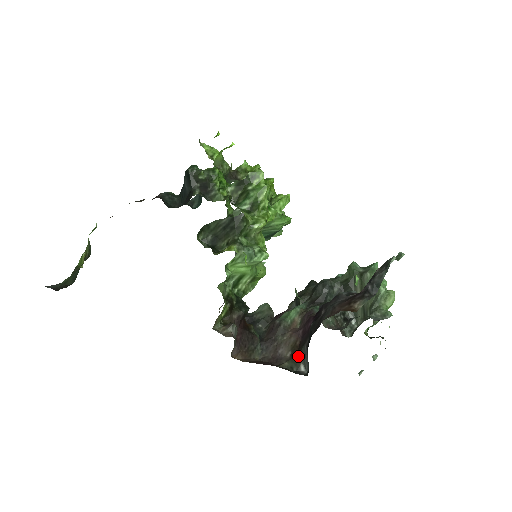
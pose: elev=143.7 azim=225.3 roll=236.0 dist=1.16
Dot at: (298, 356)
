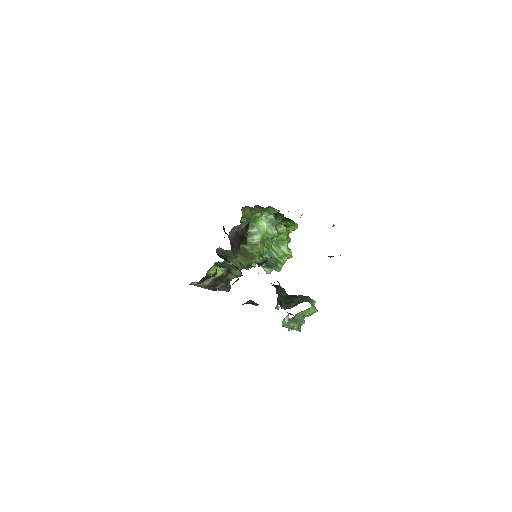
Dot at: (259, 263)
